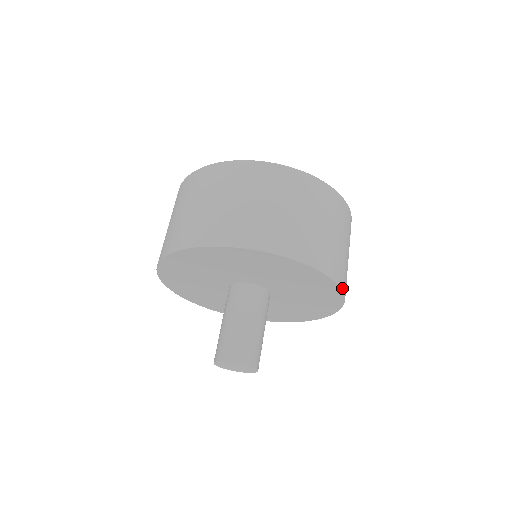
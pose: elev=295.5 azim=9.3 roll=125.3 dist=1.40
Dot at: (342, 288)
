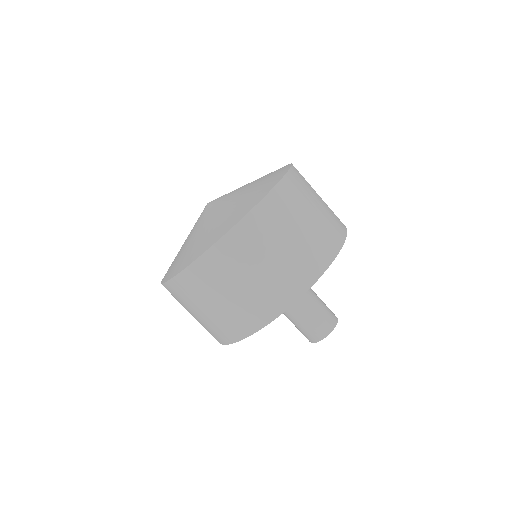
Dot at: (342, 244)
